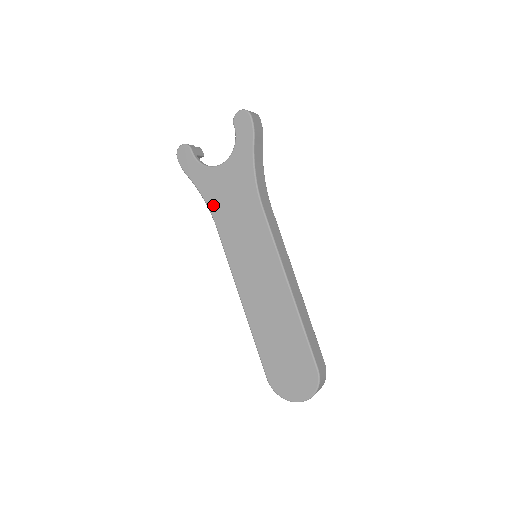
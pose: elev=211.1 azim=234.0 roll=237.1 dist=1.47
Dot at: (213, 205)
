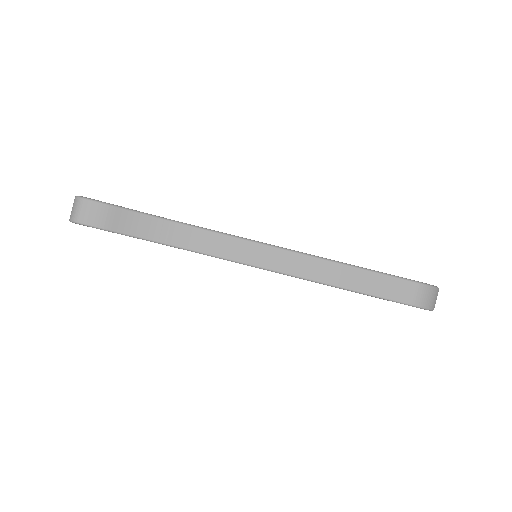
Dot at: occluded
